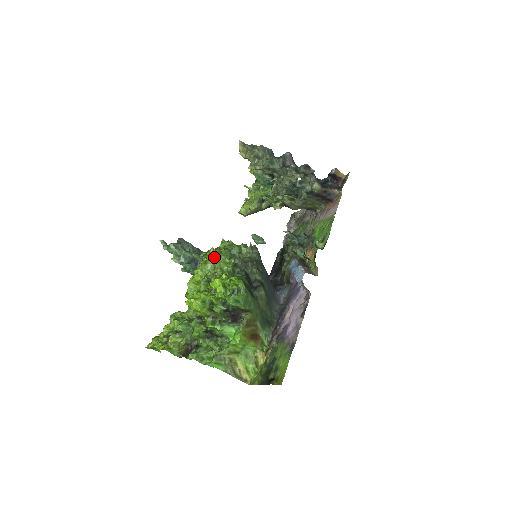
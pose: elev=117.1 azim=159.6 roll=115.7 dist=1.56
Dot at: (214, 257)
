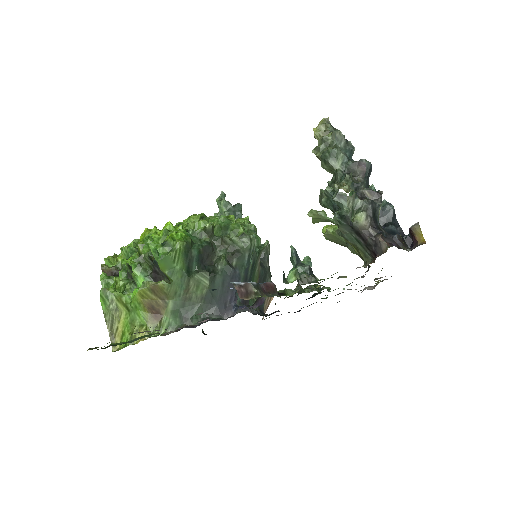
Dot at: (211, 217)
